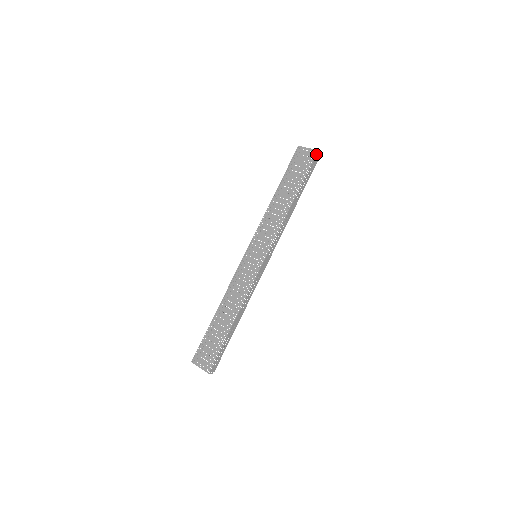
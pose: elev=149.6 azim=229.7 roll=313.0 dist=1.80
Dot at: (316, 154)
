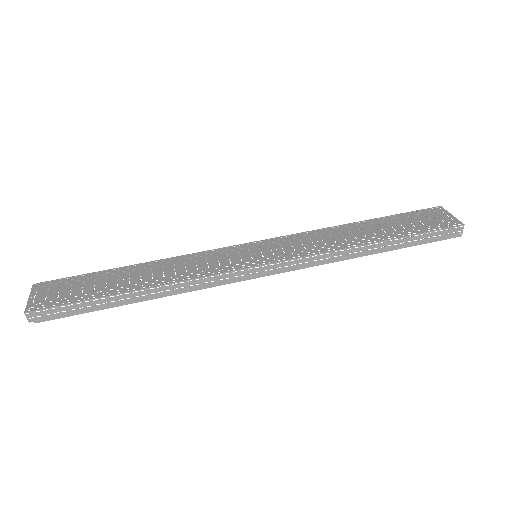
Dot at: (457, 226)
